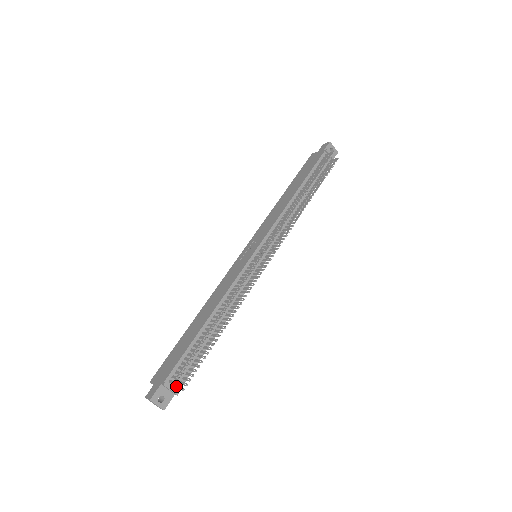
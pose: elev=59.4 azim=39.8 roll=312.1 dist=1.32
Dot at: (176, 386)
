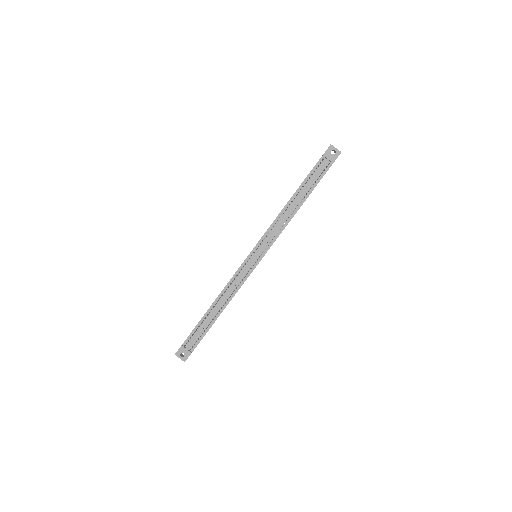
Dot at: occluded
